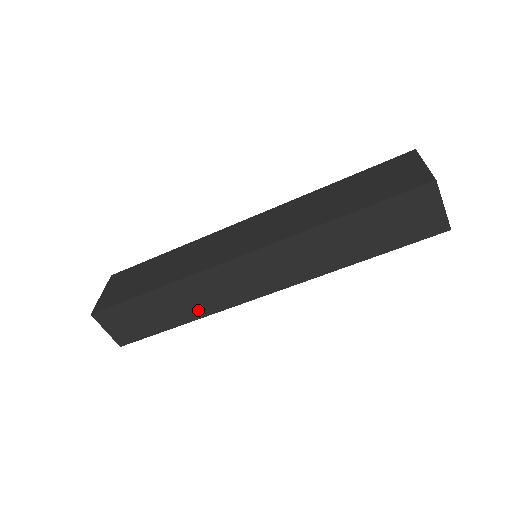
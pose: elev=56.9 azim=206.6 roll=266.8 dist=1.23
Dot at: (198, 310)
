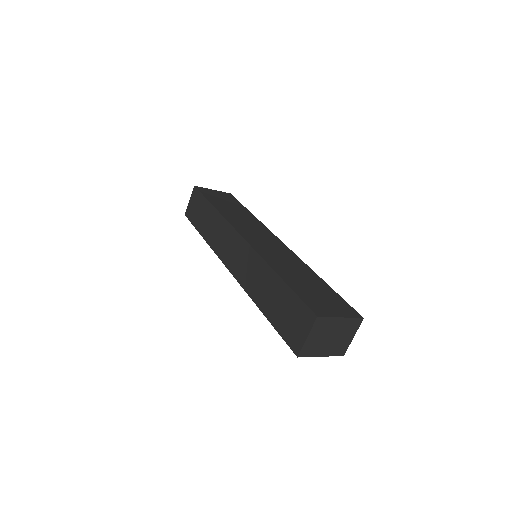
Dot at: (211, 239)
